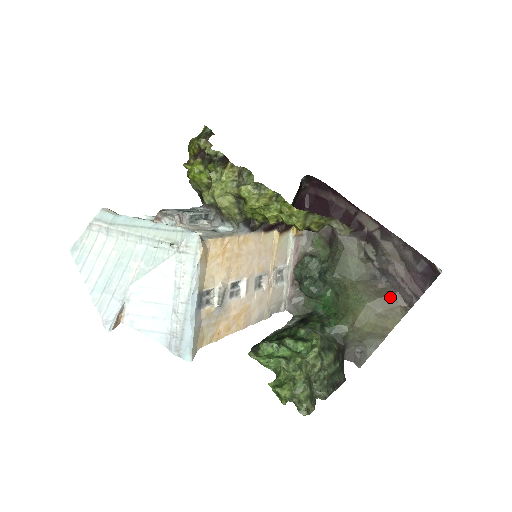
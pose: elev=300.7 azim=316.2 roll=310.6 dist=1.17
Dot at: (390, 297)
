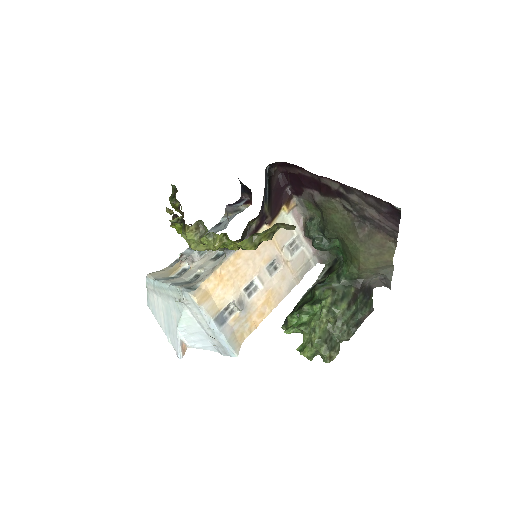
Dot at: (377, 237)
